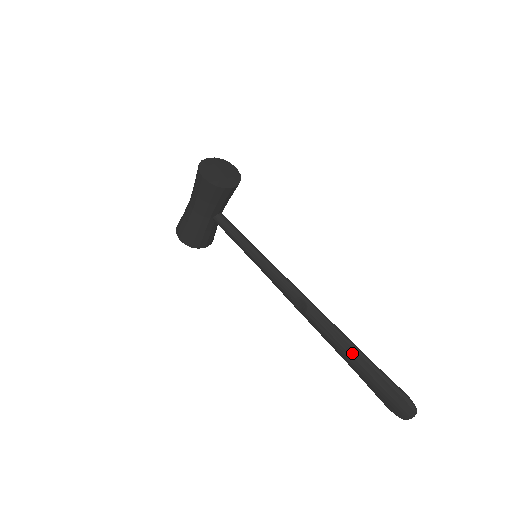
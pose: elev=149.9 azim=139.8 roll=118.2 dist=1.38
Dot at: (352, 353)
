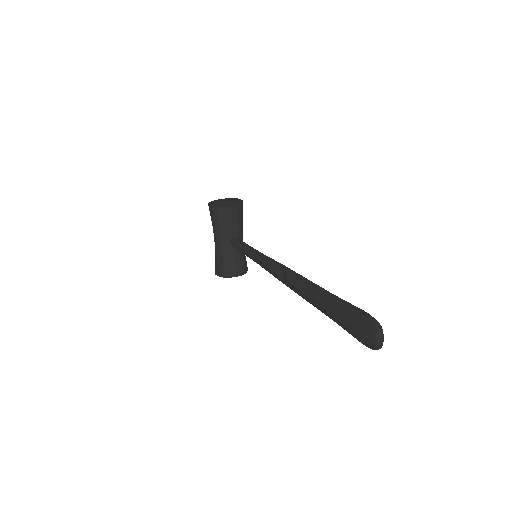
Dot at: (319, 296)
